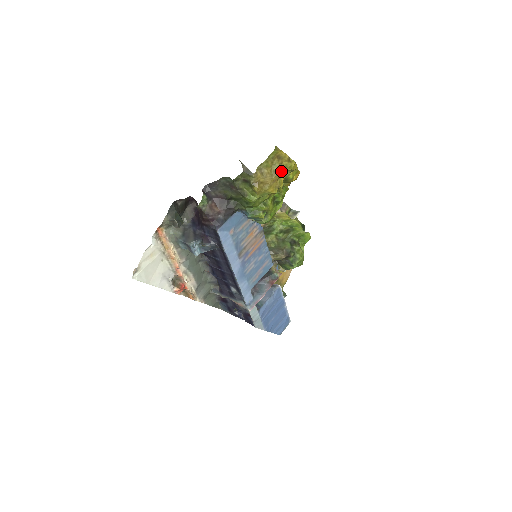
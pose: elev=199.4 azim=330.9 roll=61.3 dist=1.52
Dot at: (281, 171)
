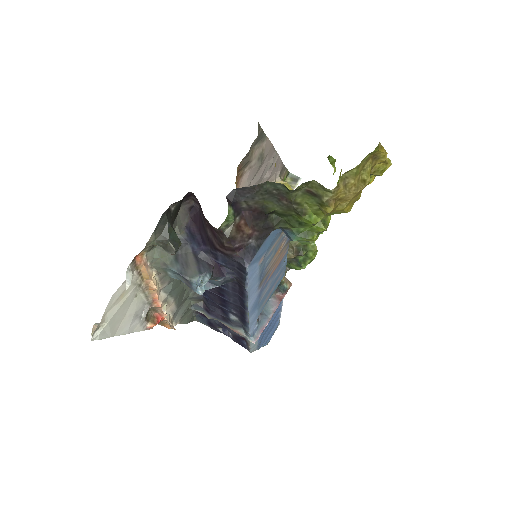
Dot at: occluded
